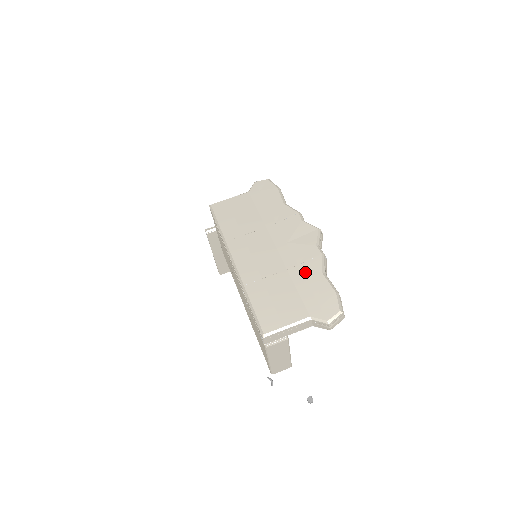
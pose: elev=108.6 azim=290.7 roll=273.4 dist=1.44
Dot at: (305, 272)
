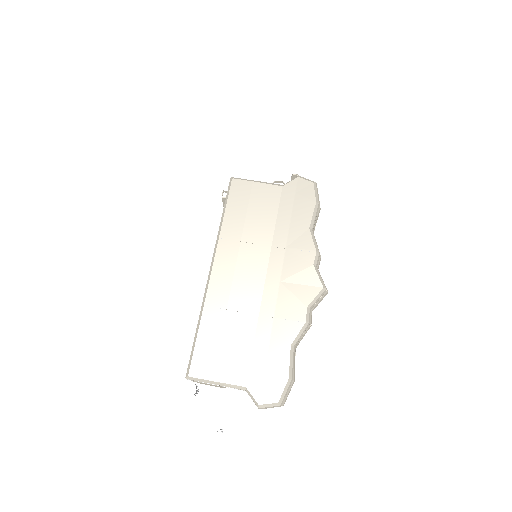
Dot at: (274, 331)
